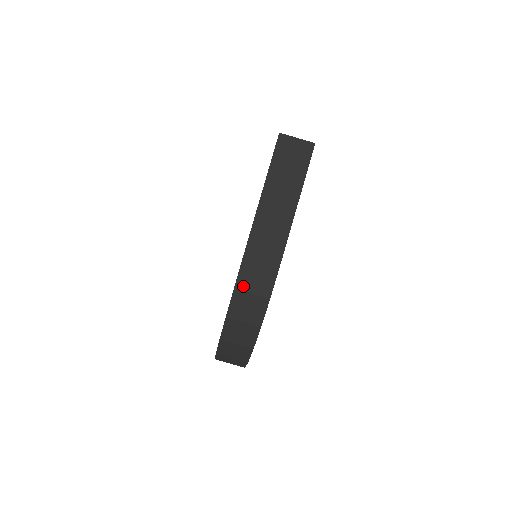
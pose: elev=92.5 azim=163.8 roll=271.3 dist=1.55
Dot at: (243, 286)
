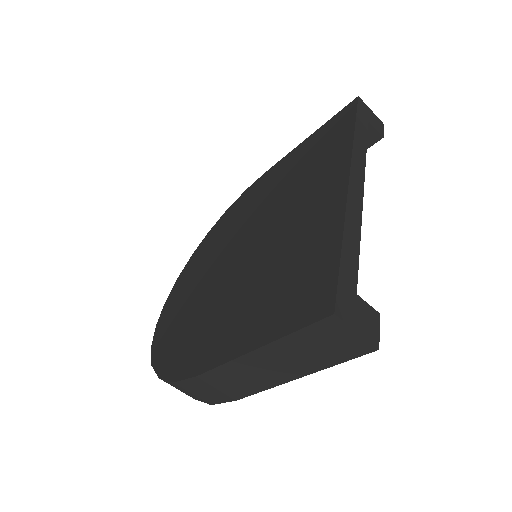
Dot at: (185, 387)
